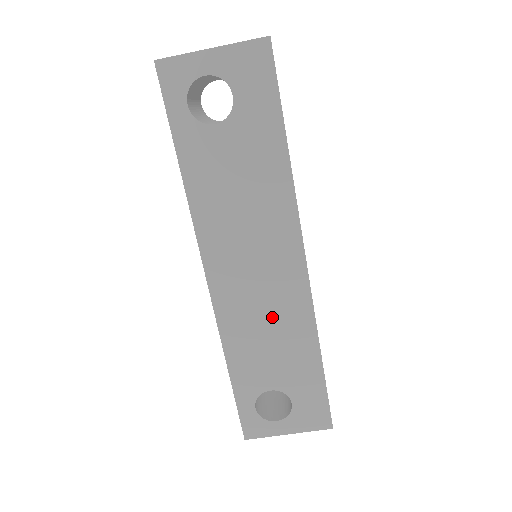
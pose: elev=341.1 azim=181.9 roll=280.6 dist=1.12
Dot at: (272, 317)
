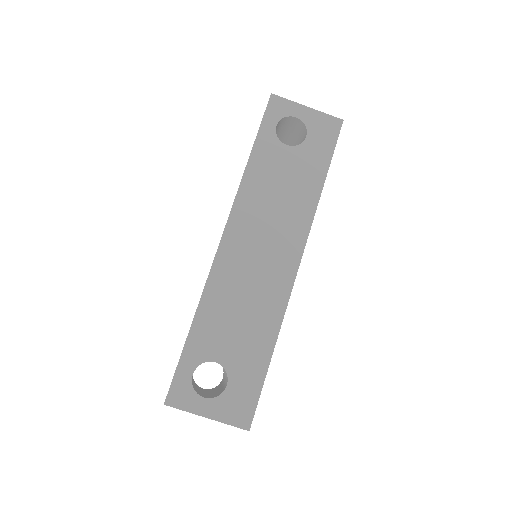
Dot at: (253, 295)
